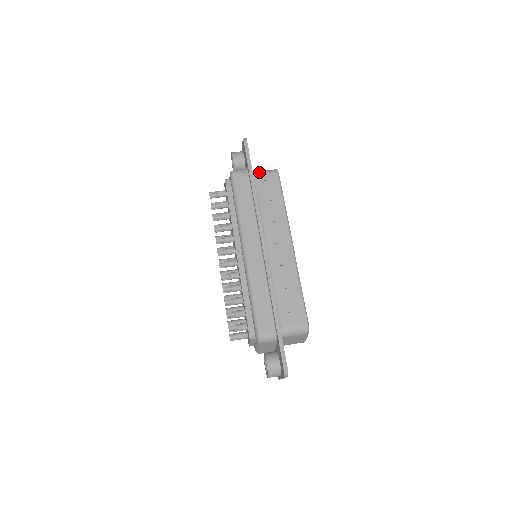
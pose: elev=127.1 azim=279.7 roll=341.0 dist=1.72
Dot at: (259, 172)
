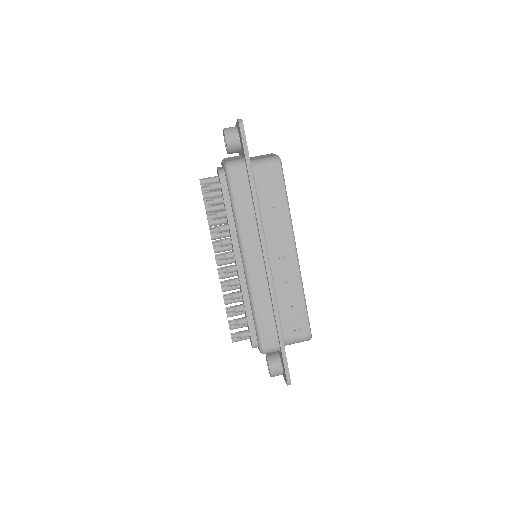
Dot at: (258, 163)
